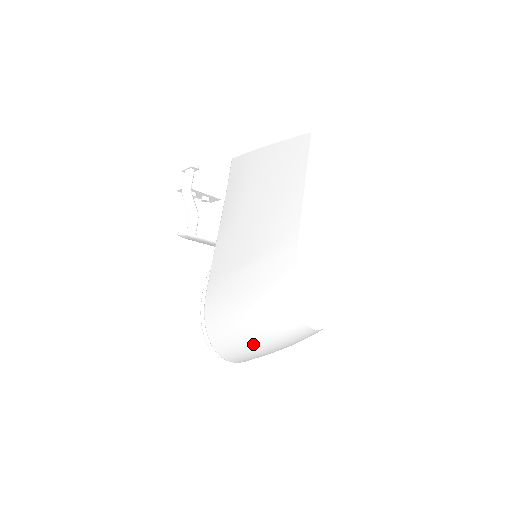
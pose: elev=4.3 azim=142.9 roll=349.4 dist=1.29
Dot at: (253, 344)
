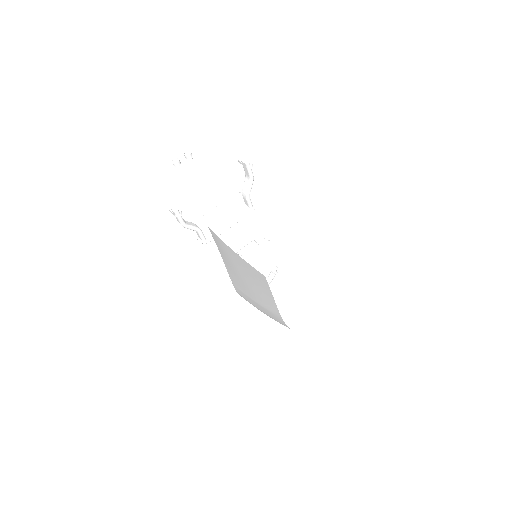
Dot at: occluded
